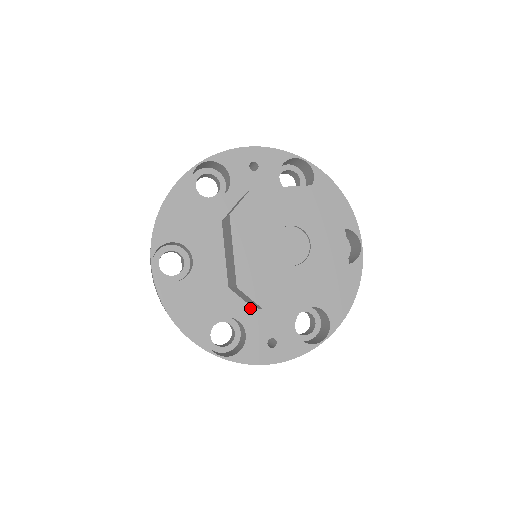
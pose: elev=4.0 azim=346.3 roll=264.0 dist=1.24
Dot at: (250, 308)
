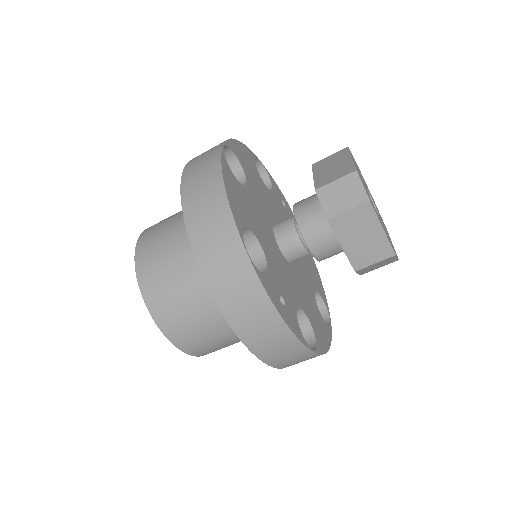
Dot at: (272, 258)
